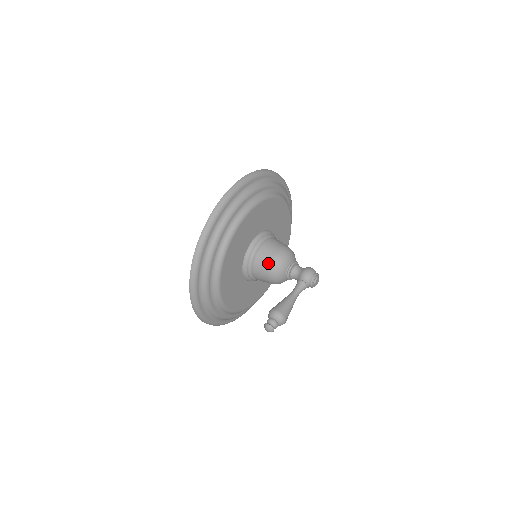
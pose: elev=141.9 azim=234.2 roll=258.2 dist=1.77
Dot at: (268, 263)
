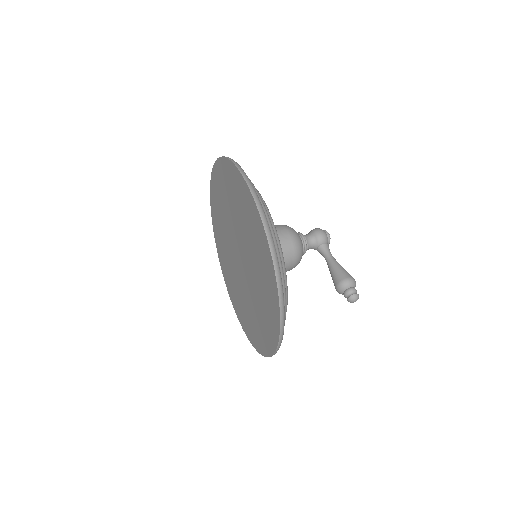
Dot at: (291, 248)
